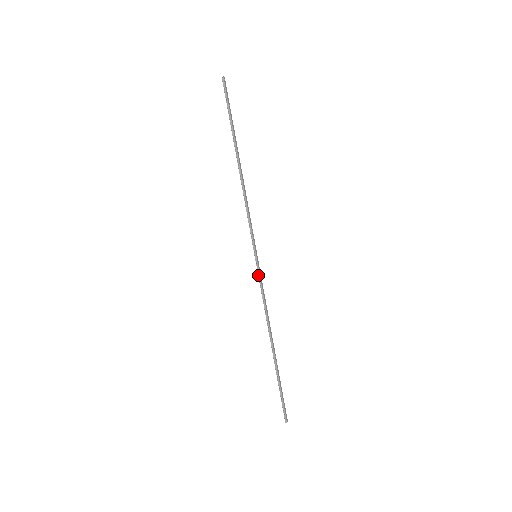
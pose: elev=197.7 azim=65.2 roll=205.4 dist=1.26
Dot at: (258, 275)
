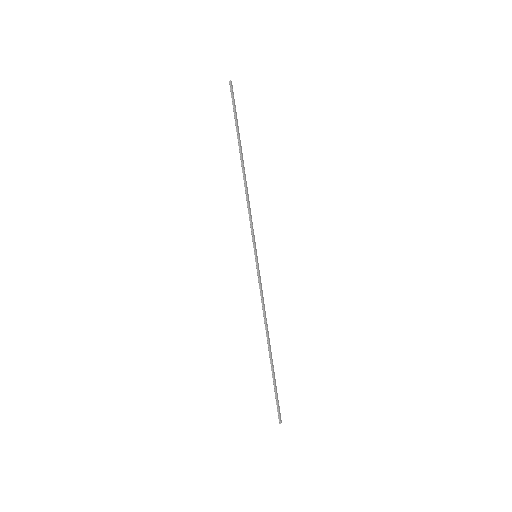
Dot at: (257, 275)
